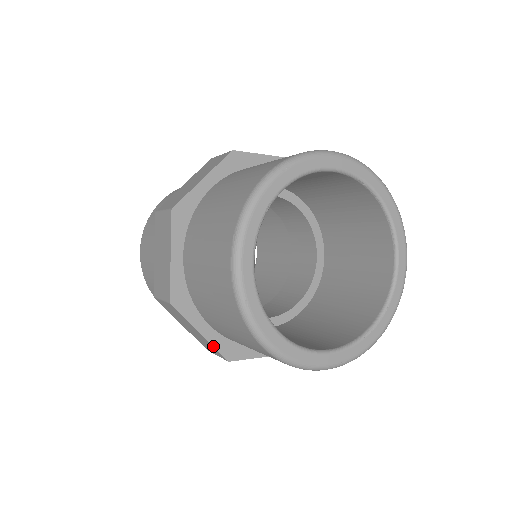
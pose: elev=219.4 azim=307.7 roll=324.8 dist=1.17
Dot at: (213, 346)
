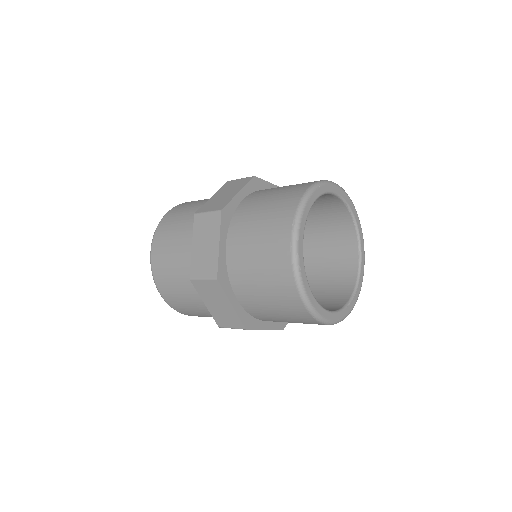
Dot at: (238, 316)
